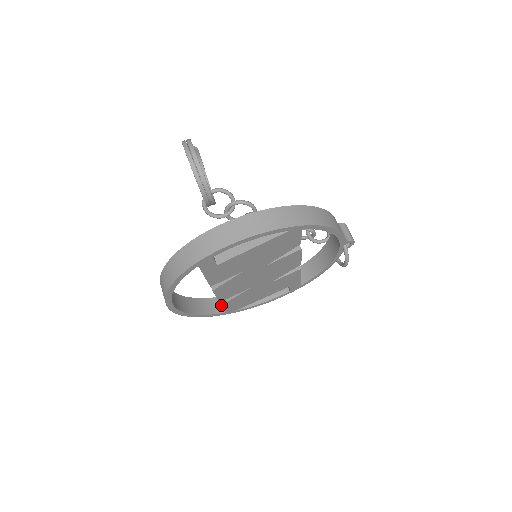
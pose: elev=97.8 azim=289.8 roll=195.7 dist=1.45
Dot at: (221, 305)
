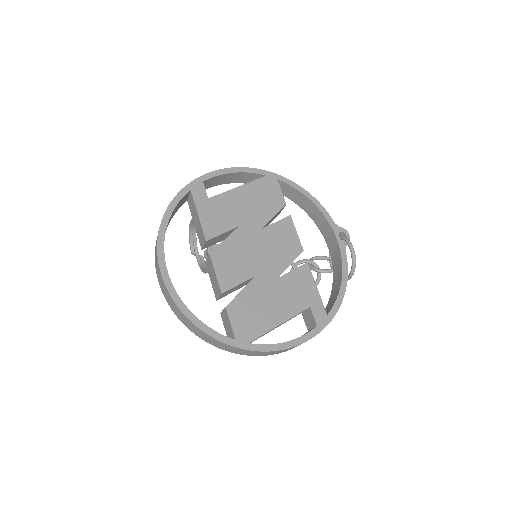
Dot at: (225, 307)
